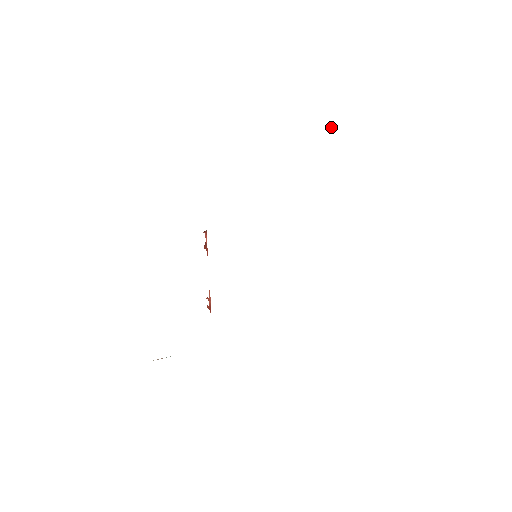
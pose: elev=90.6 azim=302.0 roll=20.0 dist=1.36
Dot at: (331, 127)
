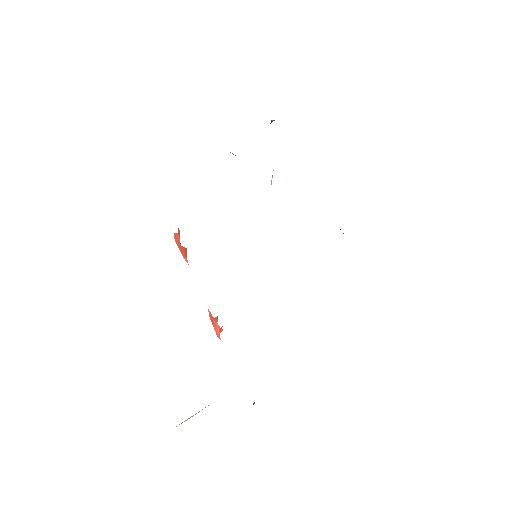
Dot at: (273, 120)
